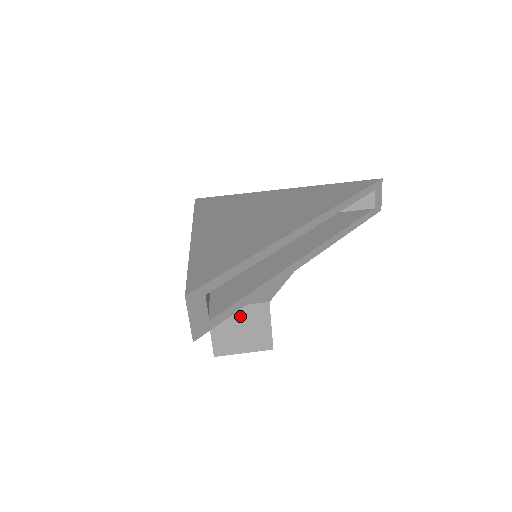
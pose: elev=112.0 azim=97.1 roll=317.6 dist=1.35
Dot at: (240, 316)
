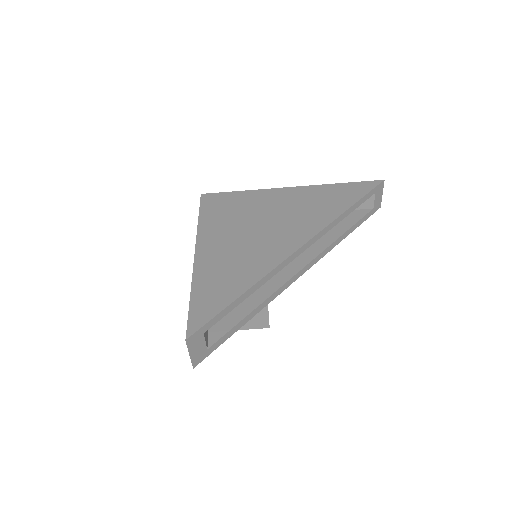
Dot at: occluded
